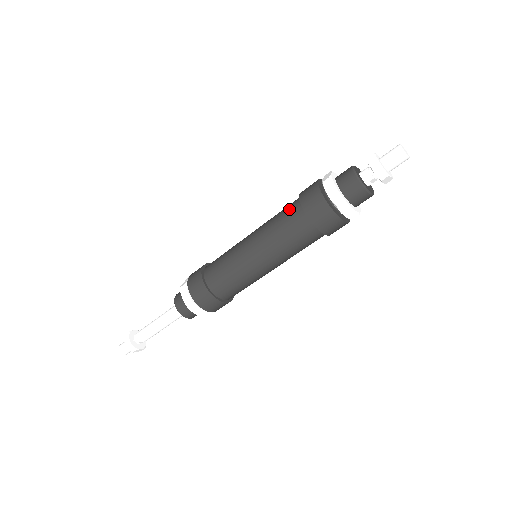
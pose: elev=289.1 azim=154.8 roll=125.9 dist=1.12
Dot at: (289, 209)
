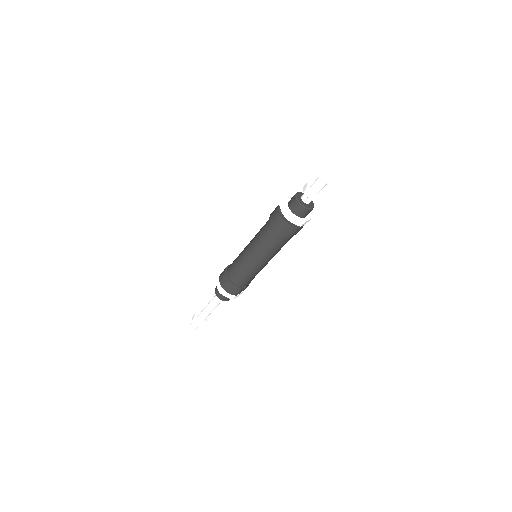
Dot at: occluded
